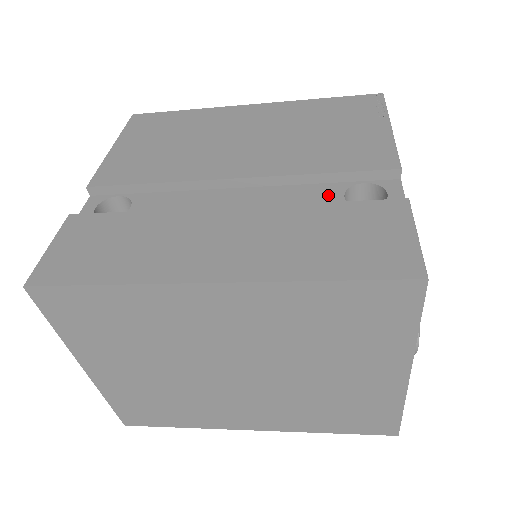
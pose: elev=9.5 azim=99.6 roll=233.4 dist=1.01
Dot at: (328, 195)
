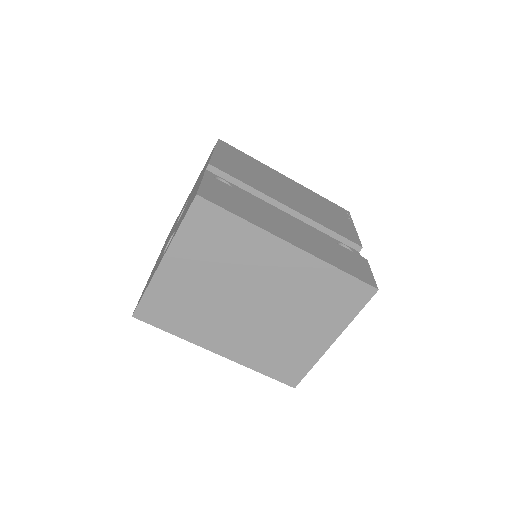
Dot at: occluded
